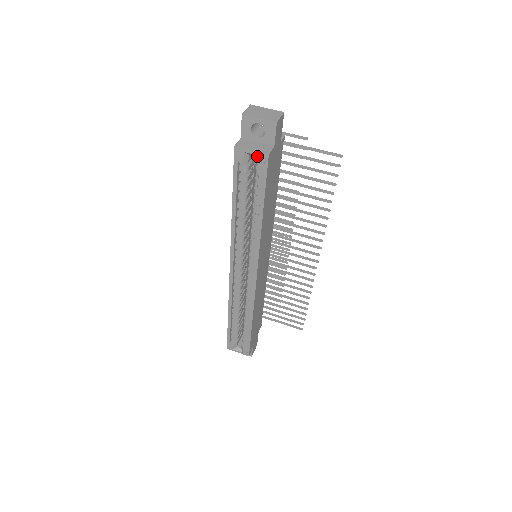
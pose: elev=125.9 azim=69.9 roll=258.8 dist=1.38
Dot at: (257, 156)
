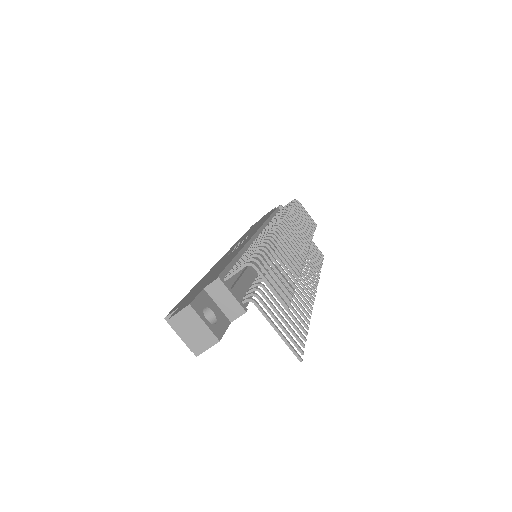
Dot at: occluded
